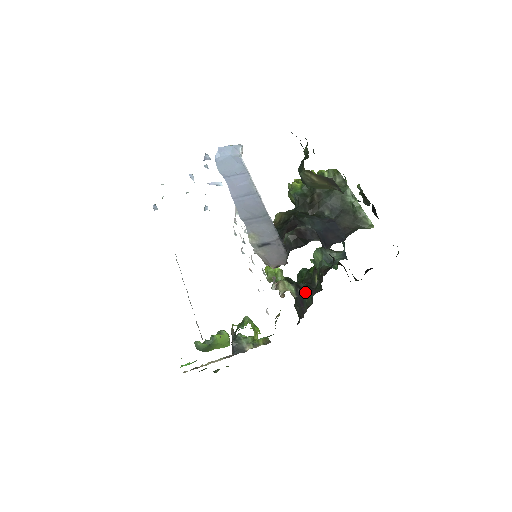
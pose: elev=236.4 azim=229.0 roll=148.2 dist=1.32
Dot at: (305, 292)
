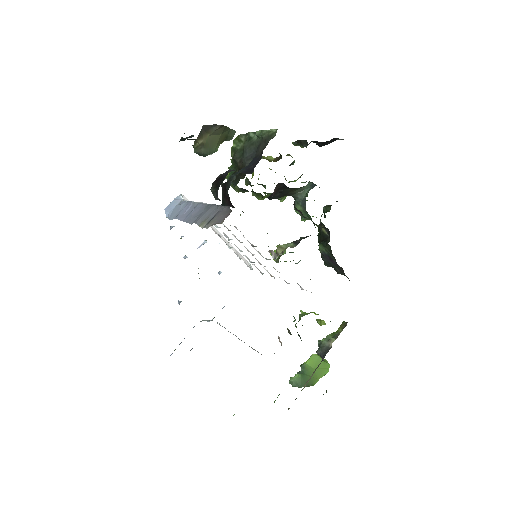
Dot at: (304, 238)
